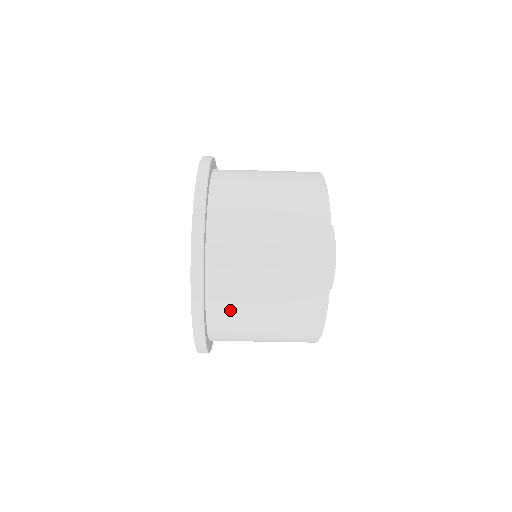
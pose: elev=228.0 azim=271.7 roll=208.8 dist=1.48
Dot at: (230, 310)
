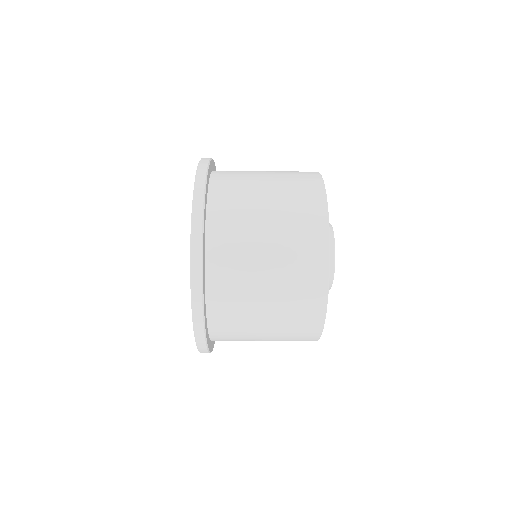
Dot at: (231, 324)
